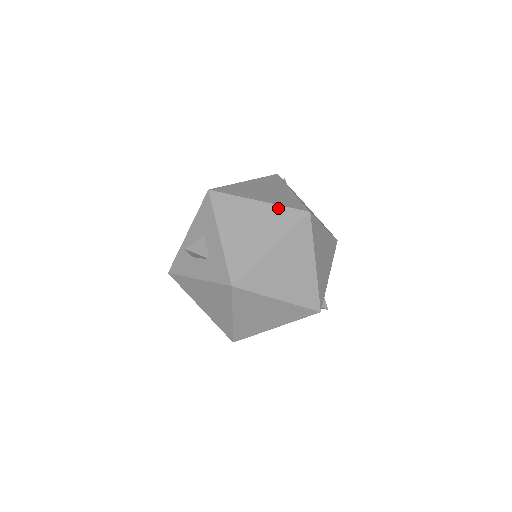
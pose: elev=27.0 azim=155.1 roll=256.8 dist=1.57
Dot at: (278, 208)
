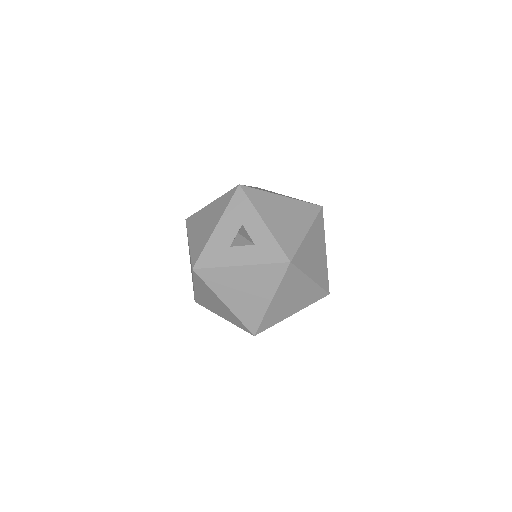
Dot at: (299, 202)
